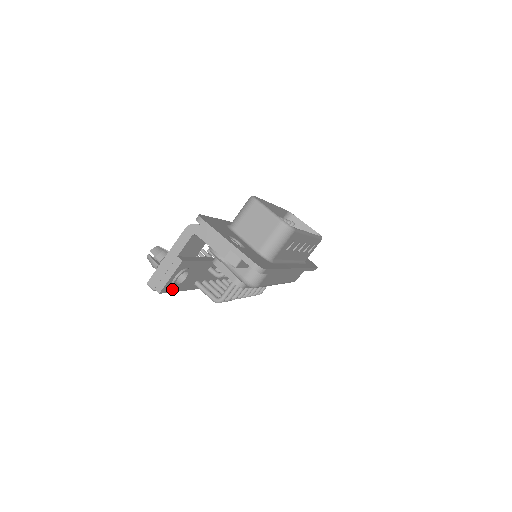
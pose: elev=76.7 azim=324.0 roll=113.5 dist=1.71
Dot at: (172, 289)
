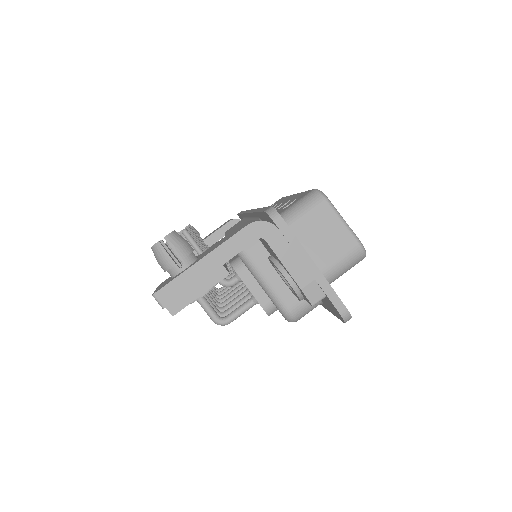
Dot at: occluded
